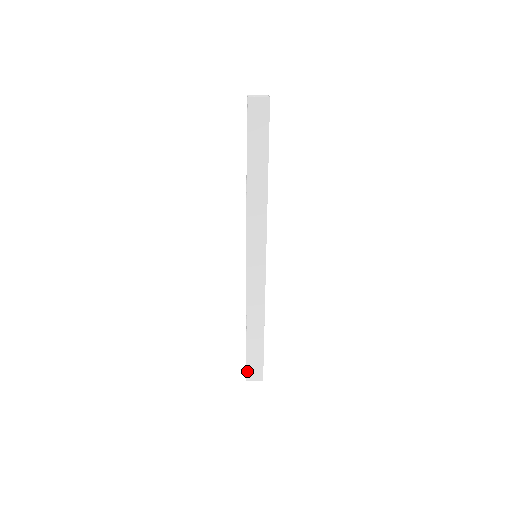
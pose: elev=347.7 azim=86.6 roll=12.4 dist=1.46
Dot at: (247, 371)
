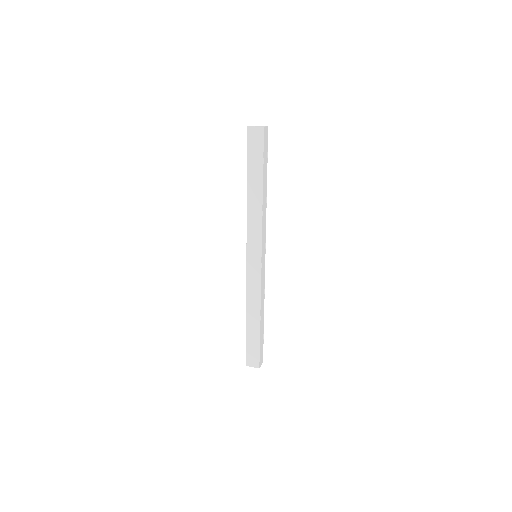
Dot at: (246, 356)
